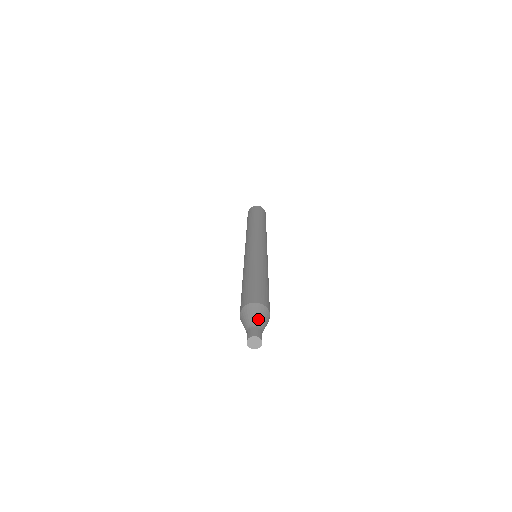
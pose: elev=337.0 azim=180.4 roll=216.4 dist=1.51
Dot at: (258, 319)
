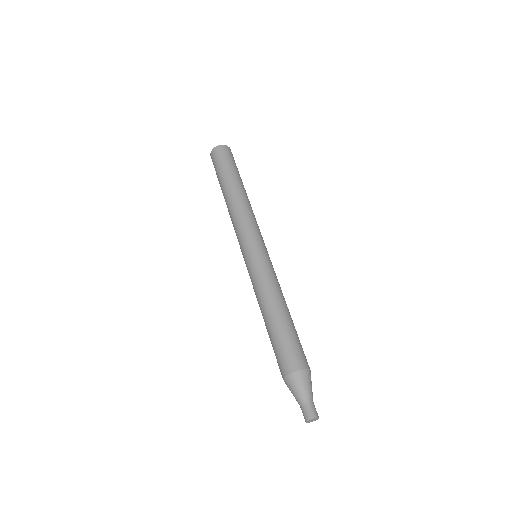
Dot at: (311, 391)
